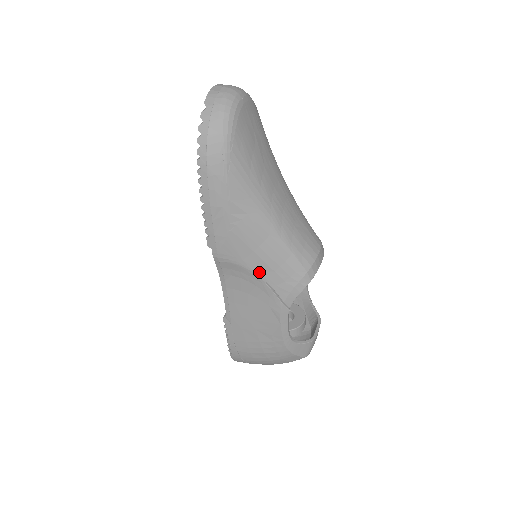
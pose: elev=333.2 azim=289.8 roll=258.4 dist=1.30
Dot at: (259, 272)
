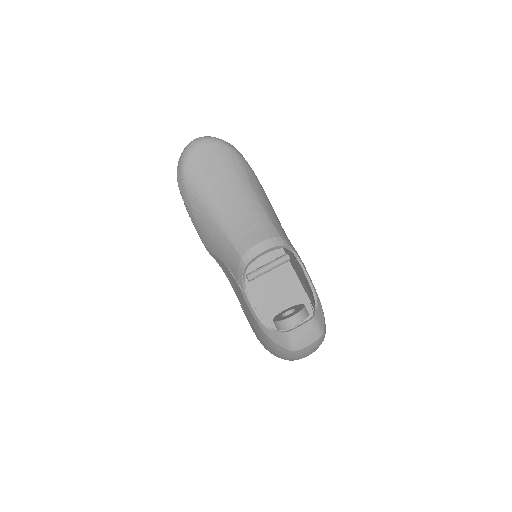
Dot at: (222, 259)
